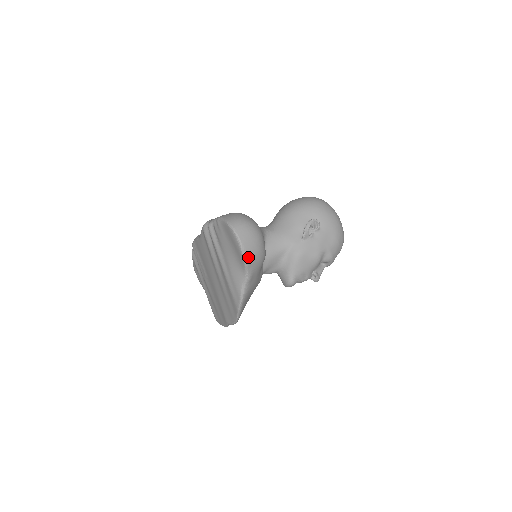
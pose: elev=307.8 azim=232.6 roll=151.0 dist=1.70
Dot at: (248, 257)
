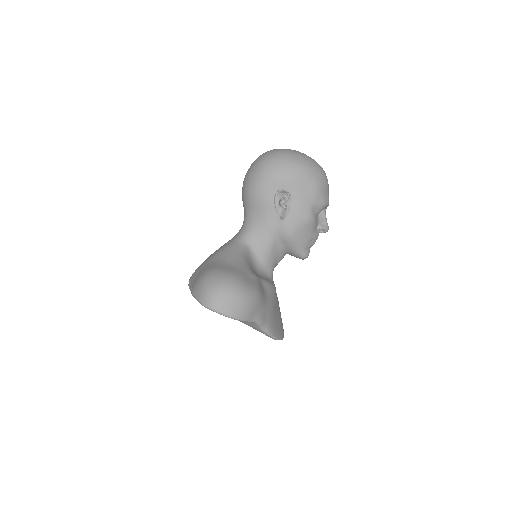
Dot at: (243, 317)
